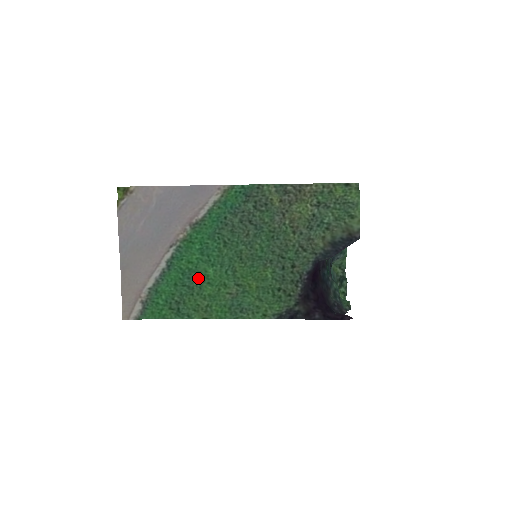
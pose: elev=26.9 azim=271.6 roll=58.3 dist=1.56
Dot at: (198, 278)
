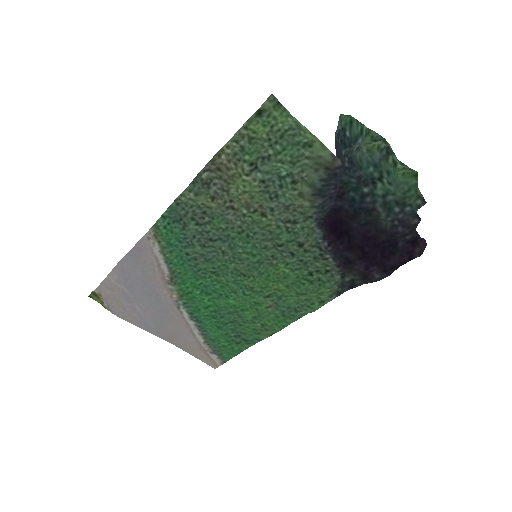
Dot at: (229, 312)
